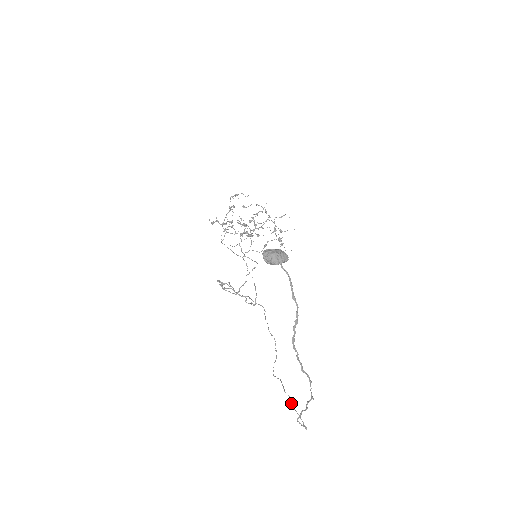
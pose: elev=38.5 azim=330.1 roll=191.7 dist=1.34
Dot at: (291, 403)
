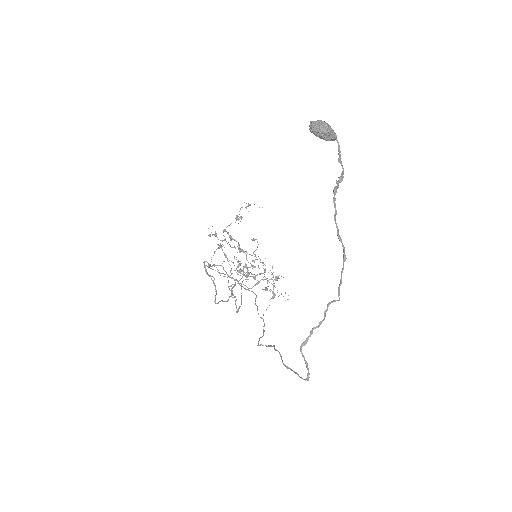
Dot at: (283, 363)
